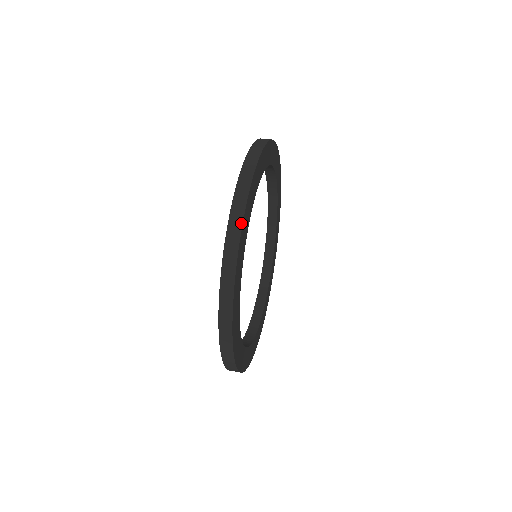
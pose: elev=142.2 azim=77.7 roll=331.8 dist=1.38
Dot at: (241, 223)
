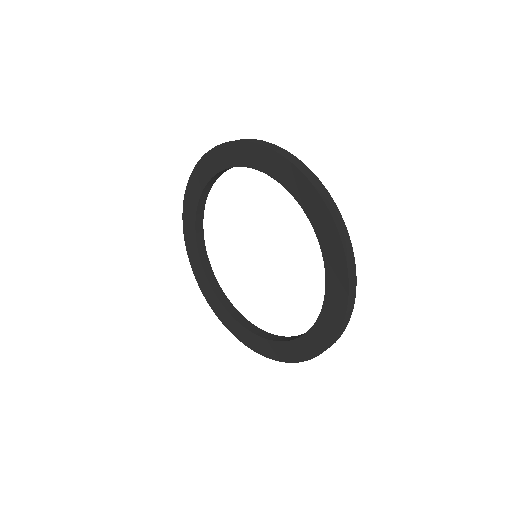
Dot at: (309, 169)
